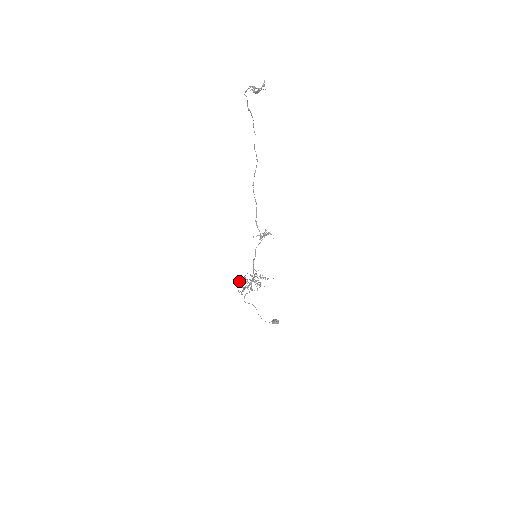
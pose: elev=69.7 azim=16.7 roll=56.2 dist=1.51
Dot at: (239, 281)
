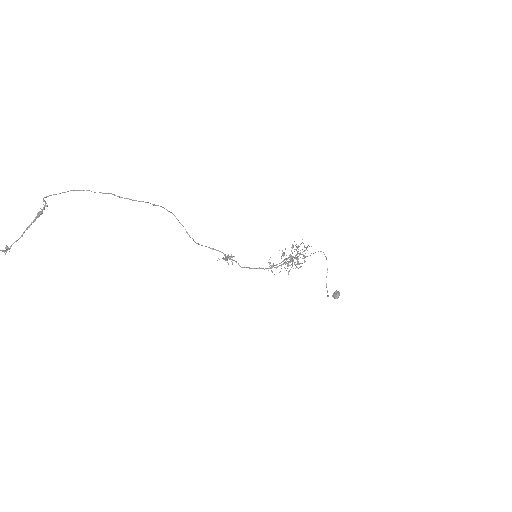
Dot at: occluded
